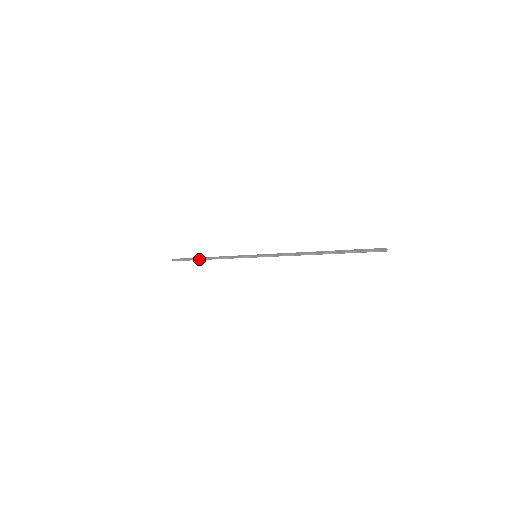
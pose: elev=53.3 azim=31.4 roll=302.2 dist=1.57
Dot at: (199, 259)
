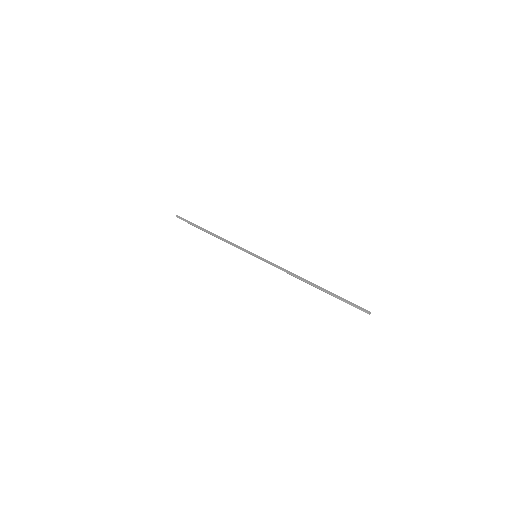
Dot at: (202, 229)
